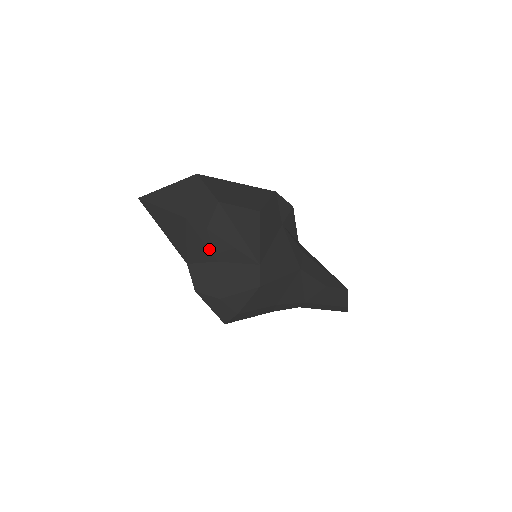
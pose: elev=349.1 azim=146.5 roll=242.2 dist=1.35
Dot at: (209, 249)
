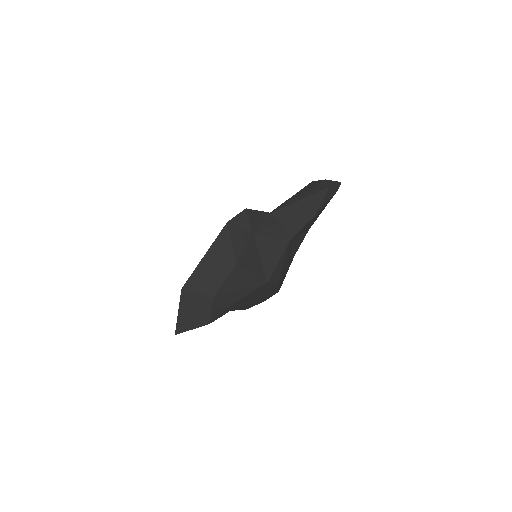
Dot at: occluded
